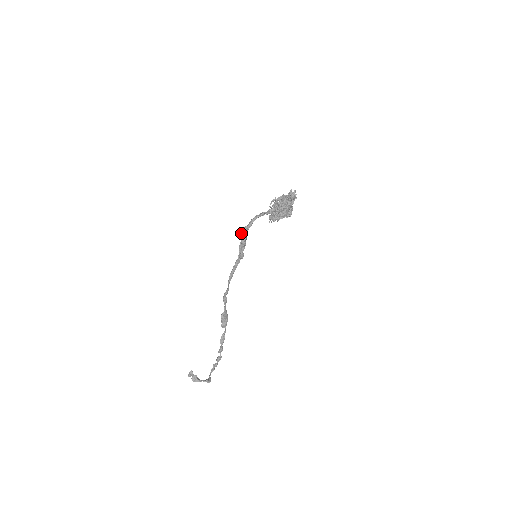
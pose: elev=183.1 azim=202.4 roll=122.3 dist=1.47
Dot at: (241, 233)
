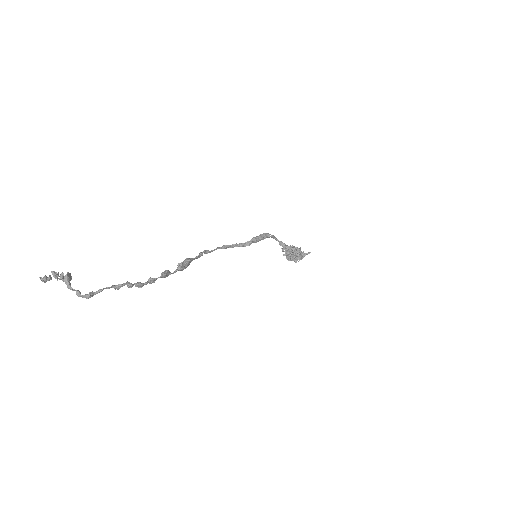
Dot at: occluded
